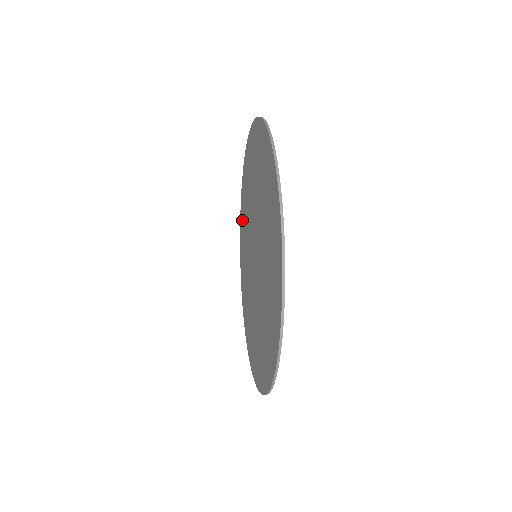
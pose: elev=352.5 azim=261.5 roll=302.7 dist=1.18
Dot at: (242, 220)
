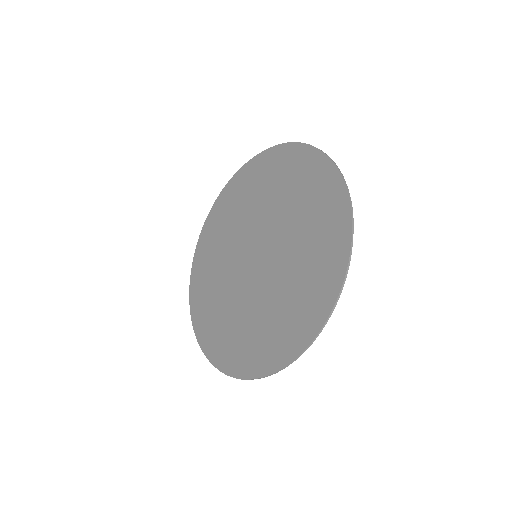
Dot at: (205, 324)
